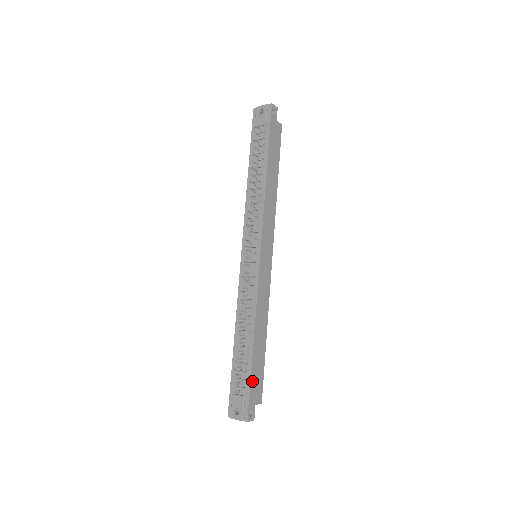
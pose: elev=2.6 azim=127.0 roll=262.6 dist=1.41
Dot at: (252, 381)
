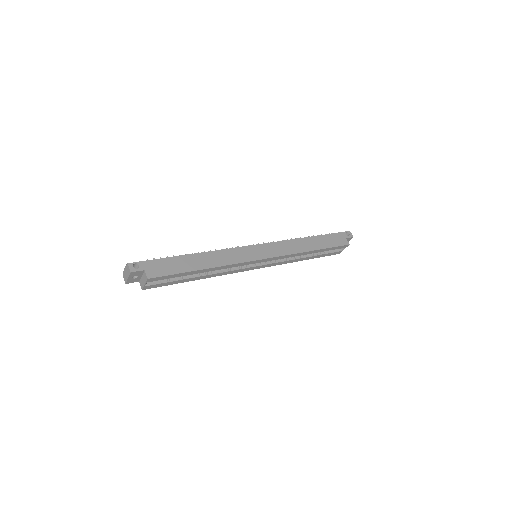
Dot at: (163, 261)
